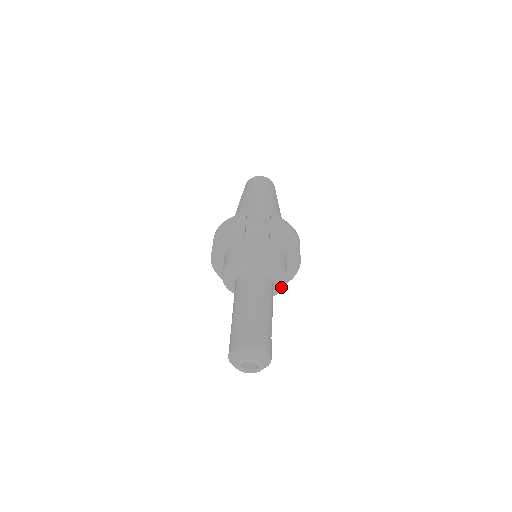
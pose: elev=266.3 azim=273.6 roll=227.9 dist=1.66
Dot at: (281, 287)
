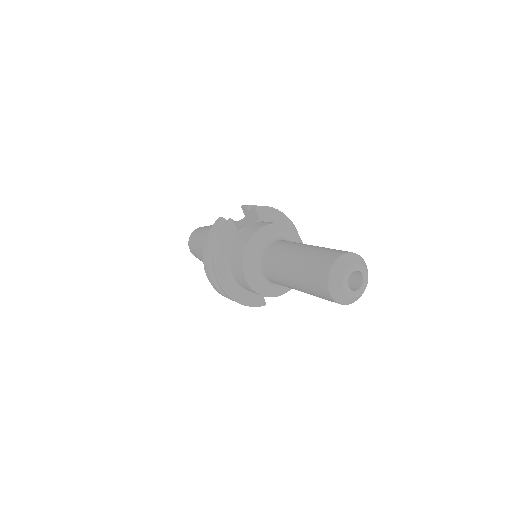
Dot at: occluded
